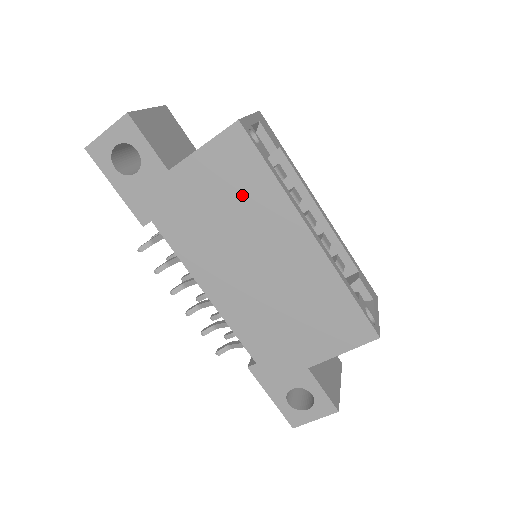
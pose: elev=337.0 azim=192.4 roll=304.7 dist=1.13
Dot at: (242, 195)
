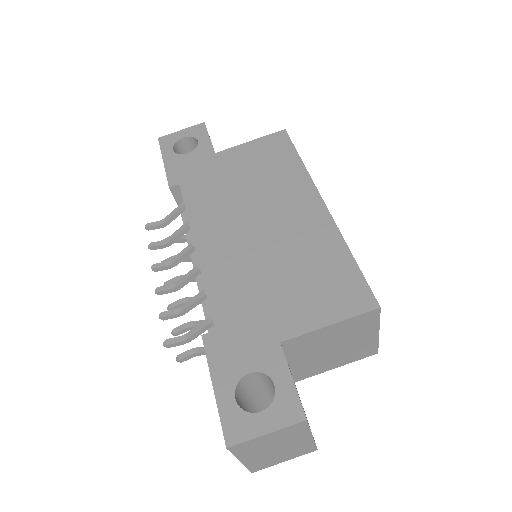
Dot at: (269, 171)
